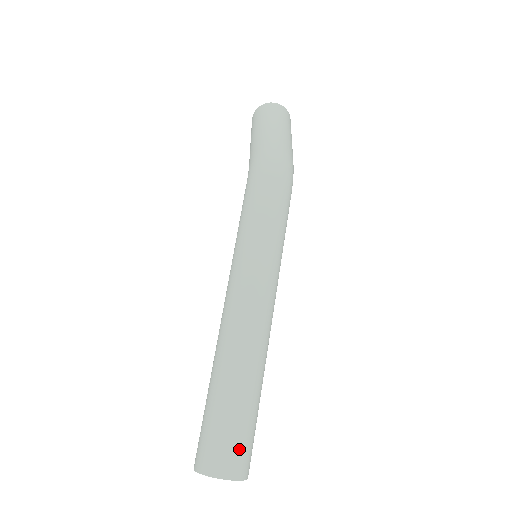
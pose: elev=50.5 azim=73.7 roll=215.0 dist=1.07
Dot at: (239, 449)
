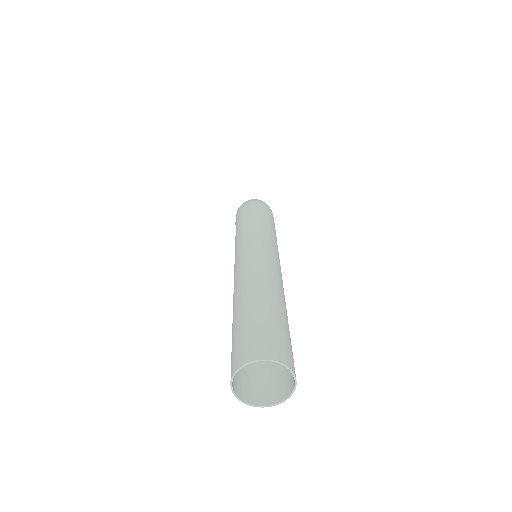
Dot at: (274, 338)
